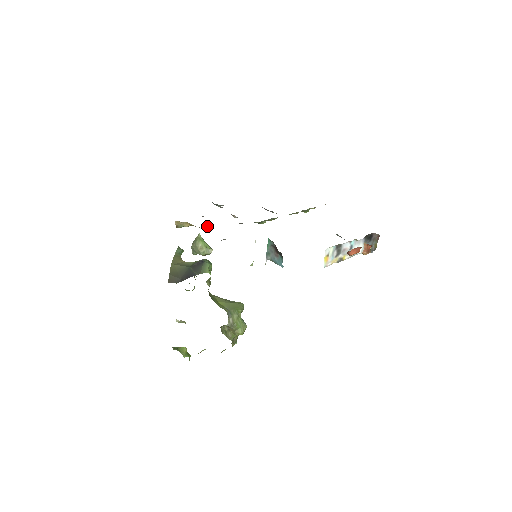
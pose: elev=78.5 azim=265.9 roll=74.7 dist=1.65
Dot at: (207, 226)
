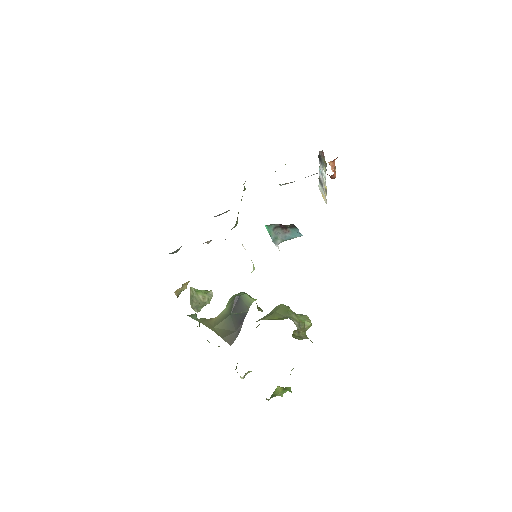
Dot at: occluded
